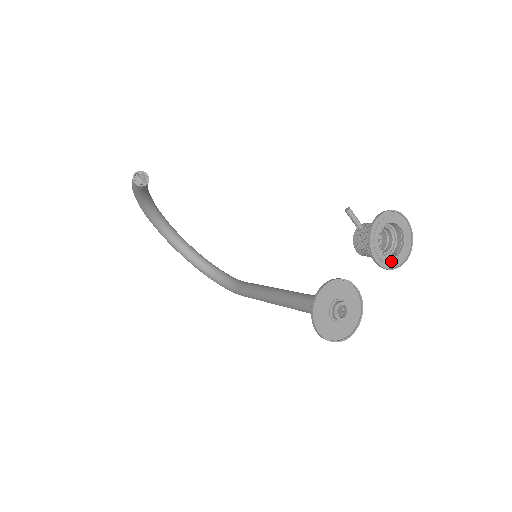
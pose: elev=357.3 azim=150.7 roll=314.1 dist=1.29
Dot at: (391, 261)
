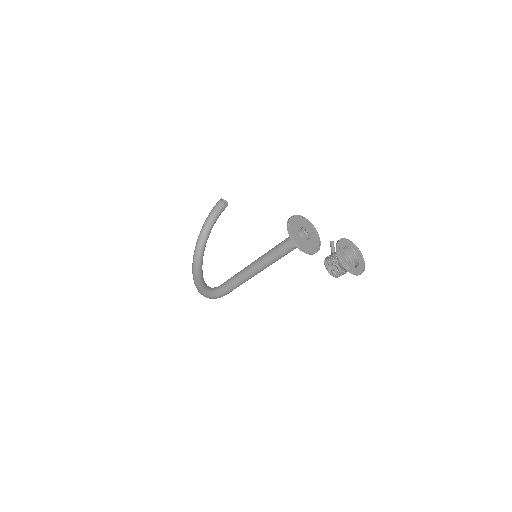
Dot at: (346, 261)
